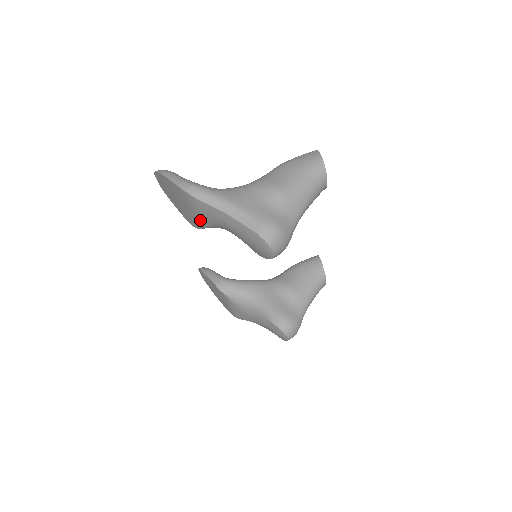
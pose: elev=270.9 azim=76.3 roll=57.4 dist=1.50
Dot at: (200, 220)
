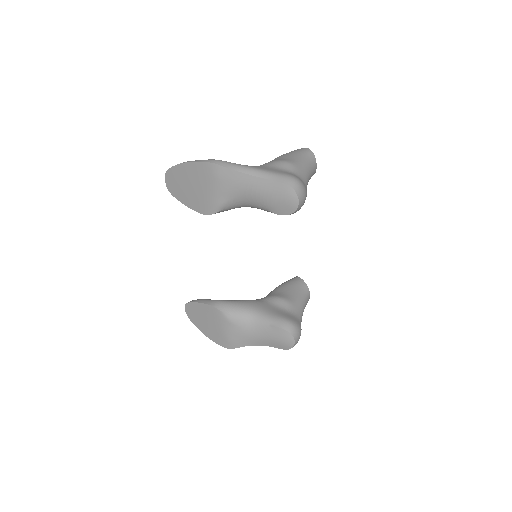
Dot at: (220, 197)
